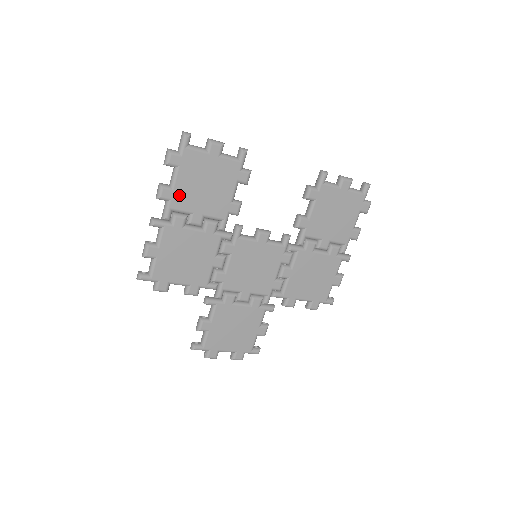
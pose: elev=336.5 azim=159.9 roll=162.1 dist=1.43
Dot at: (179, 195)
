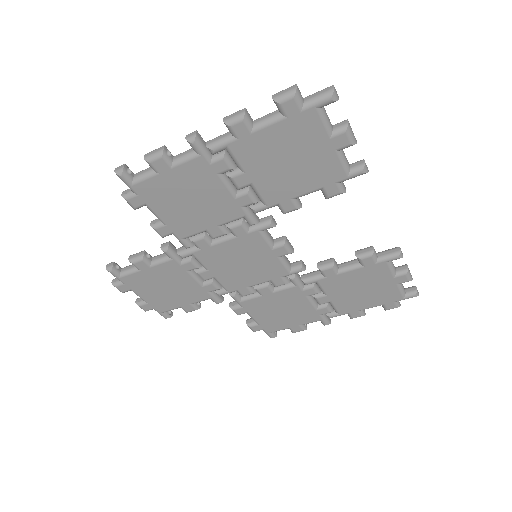
Dot at: (251, 143)
